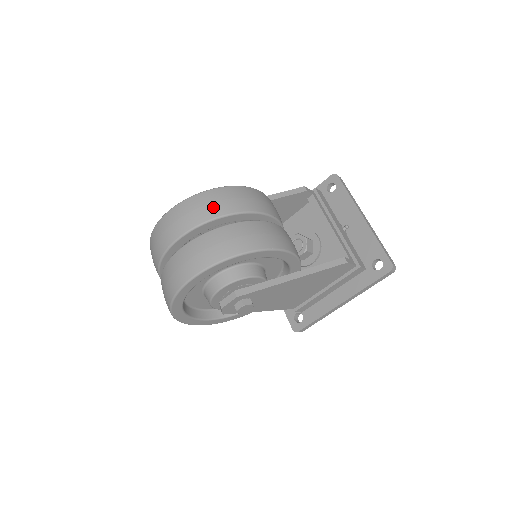
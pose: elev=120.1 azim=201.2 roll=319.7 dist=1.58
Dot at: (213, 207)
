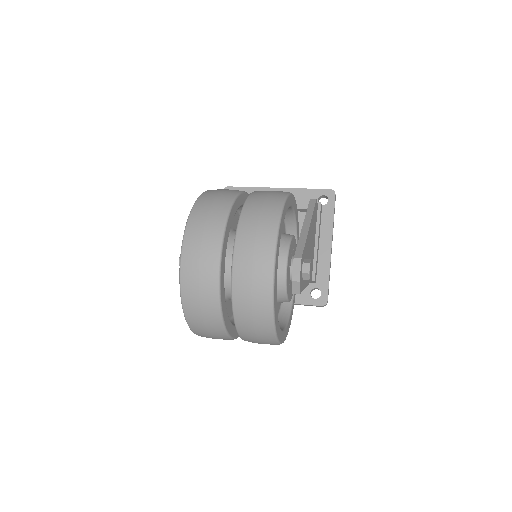
Dot at: (219, 201)
